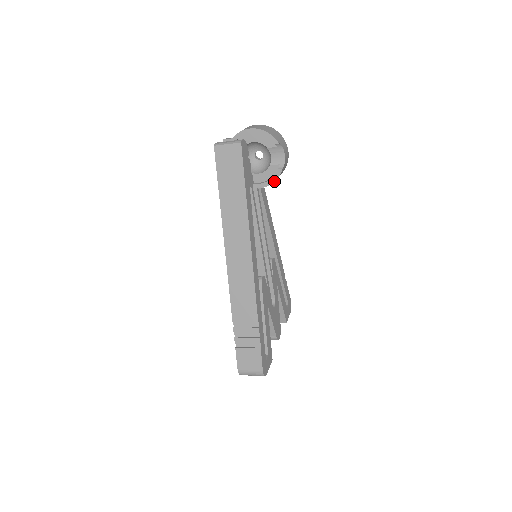
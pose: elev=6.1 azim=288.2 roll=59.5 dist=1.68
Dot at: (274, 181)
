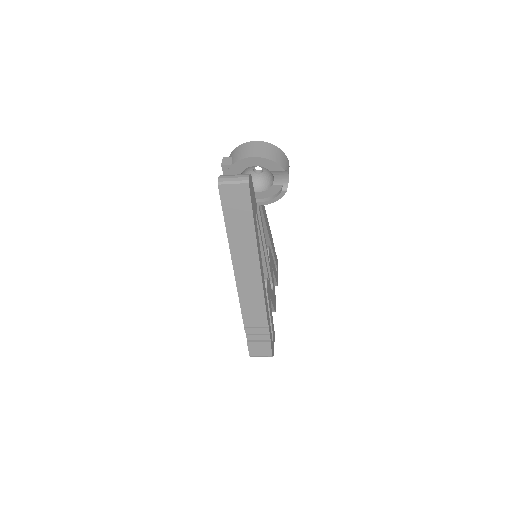
Dot at: (277, 200)
